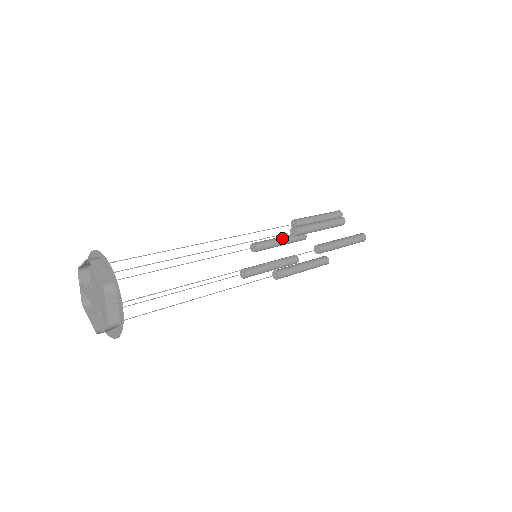
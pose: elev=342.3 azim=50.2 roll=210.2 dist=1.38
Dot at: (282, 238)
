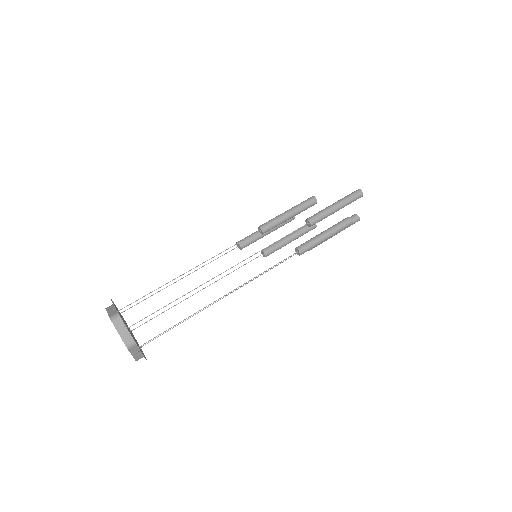
Dot at: (292, 217)
